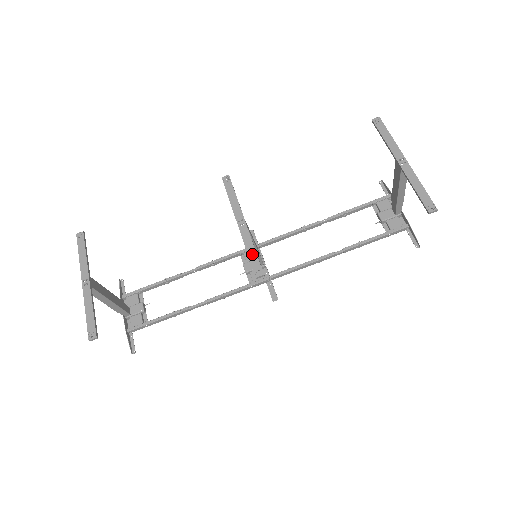
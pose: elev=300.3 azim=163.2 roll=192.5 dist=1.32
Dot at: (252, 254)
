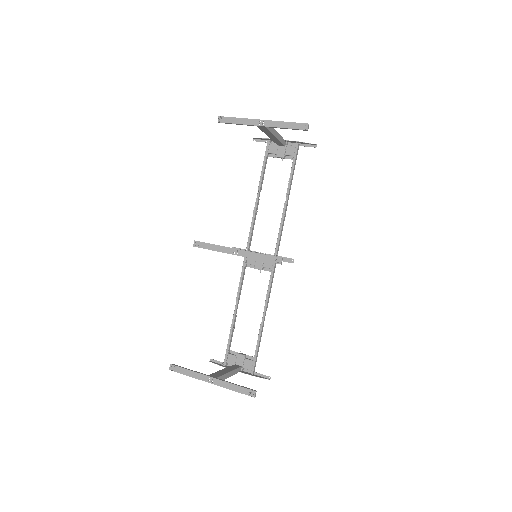
Dot at: (263, 258)
